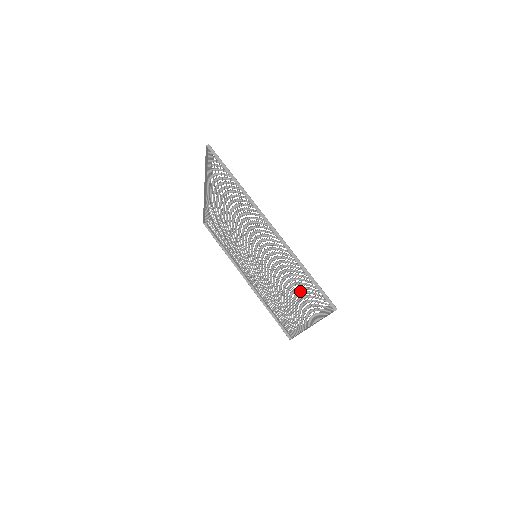
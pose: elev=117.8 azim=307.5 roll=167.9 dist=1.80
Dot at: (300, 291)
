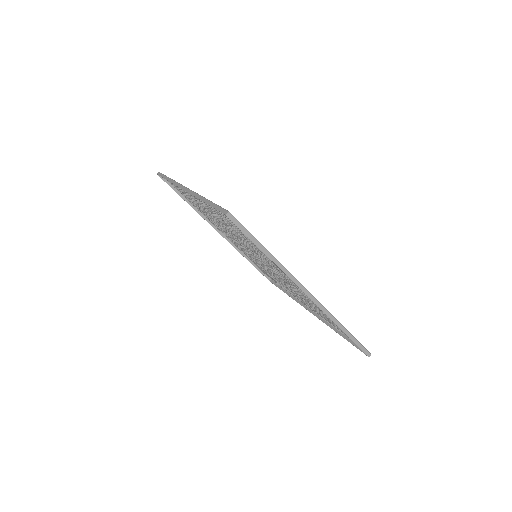
Dot at: (319, 312)
